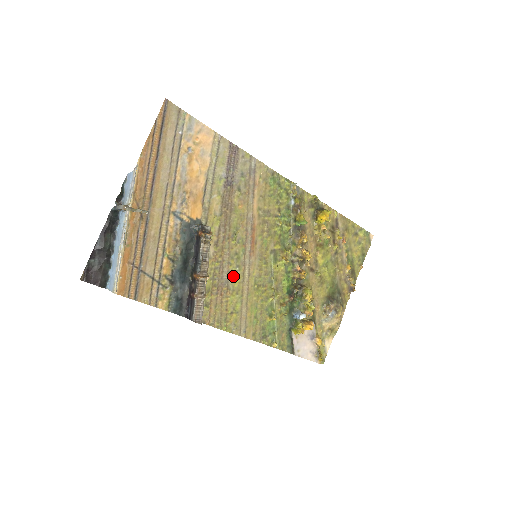
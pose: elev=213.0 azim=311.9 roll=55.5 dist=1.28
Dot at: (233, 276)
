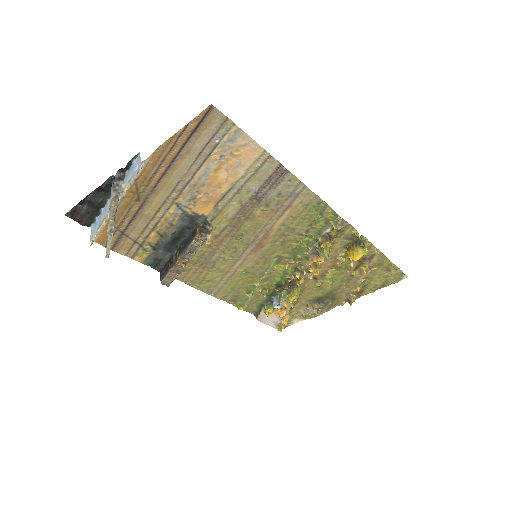
Dot at: (223, 261)
